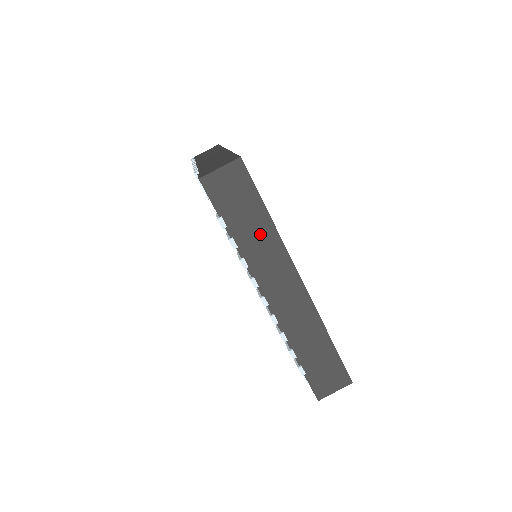
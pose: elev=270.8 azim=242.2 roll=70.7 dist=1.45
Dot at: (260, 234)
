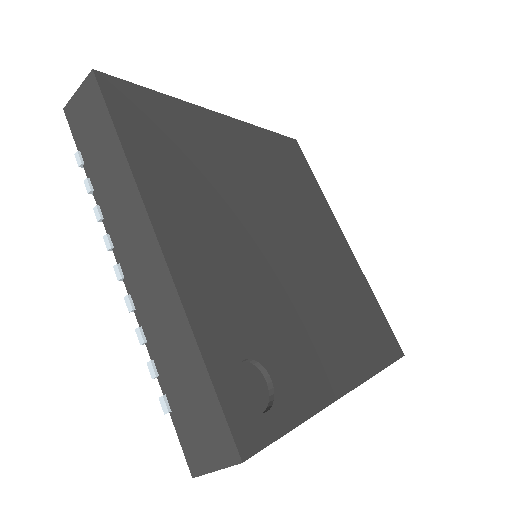
Dot at: occluded
